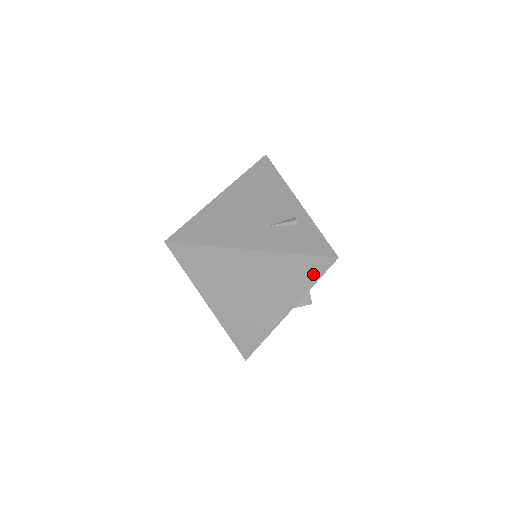
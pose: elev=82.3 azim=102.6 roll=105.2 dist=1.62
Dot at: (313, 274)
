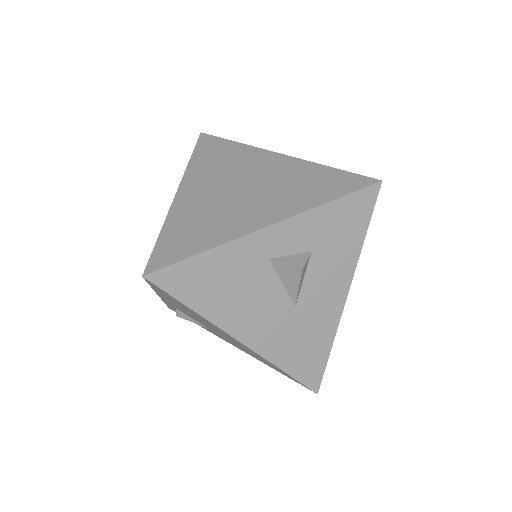
Dot at: (338, 190)
